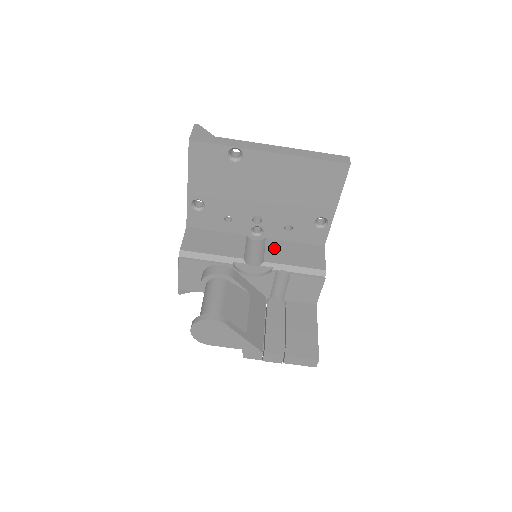
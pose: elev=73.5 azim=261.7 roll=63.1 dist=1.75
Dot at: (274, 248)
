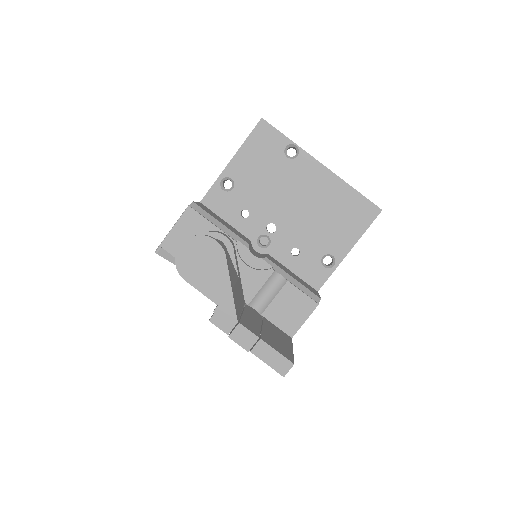
Dot at: (275, 261)
